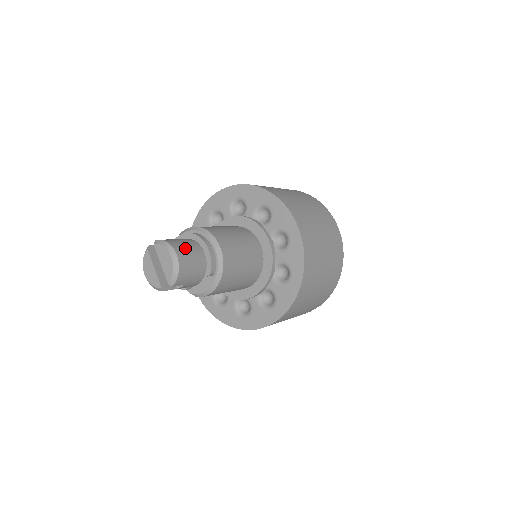
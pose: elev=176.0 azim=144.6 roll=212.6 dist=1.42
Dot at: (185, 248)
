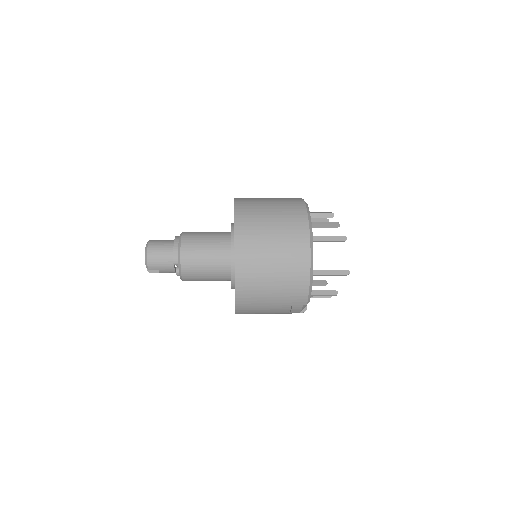
Dot at: (158, 245)
